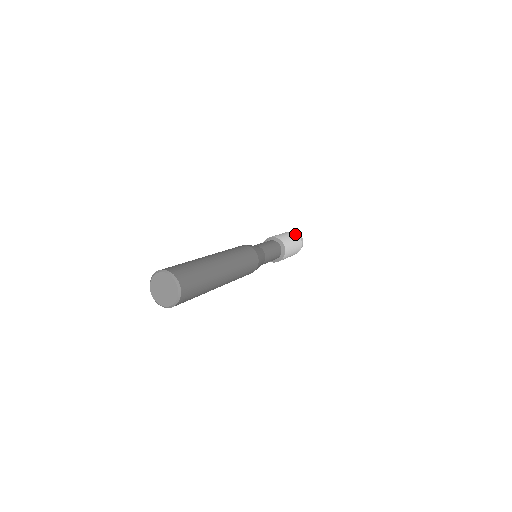
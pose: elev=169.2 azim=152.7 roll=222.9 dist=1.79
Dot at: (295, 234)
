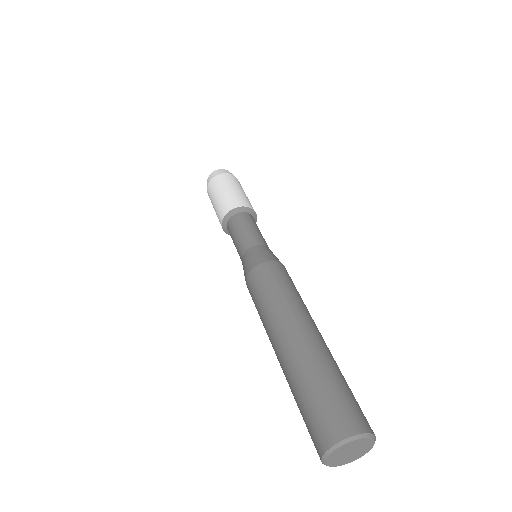
Dot at: occluded
